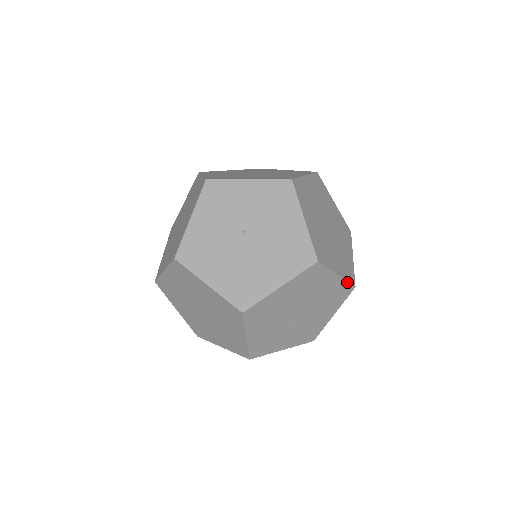
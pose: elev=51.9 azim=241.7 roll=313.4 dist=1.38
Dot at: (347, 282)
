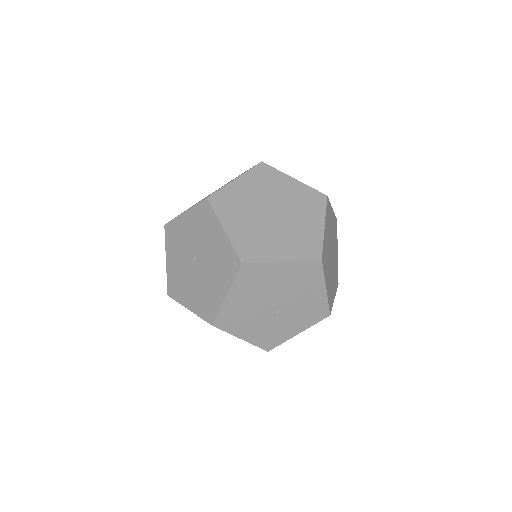
Dot at: (304, 261)
